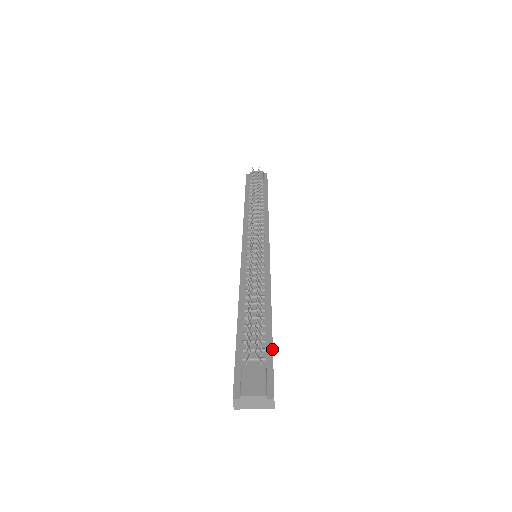
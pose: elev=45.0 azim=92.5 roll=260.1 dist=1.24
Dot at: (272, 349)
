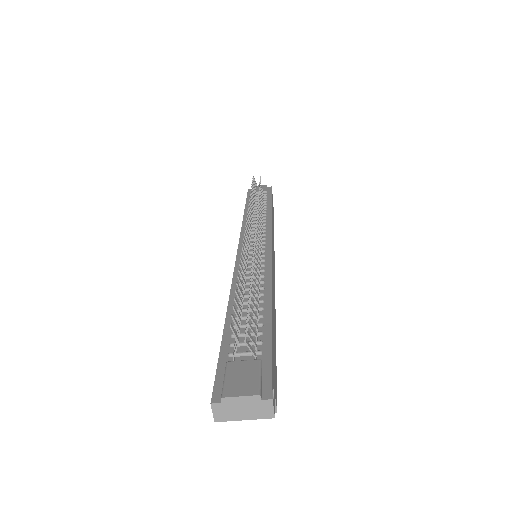
Dot at: (271, 341)
